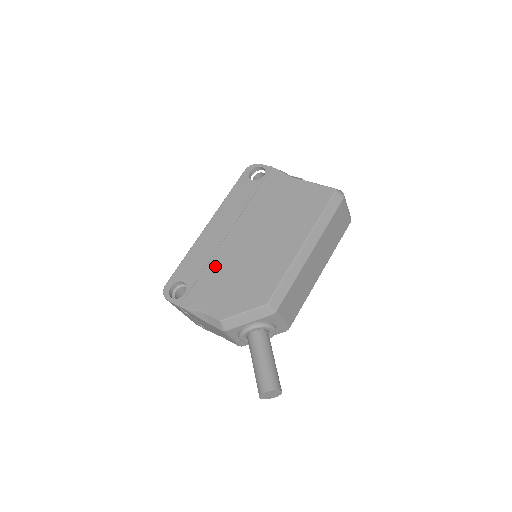
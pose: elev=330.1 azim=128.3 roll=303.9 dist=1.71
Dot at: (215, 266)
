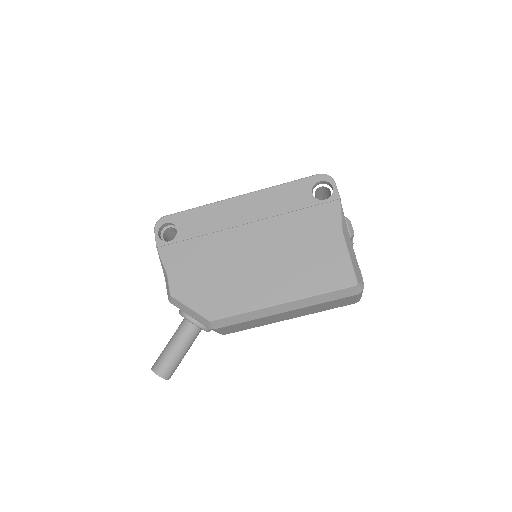
Dot at: (209, 243)
